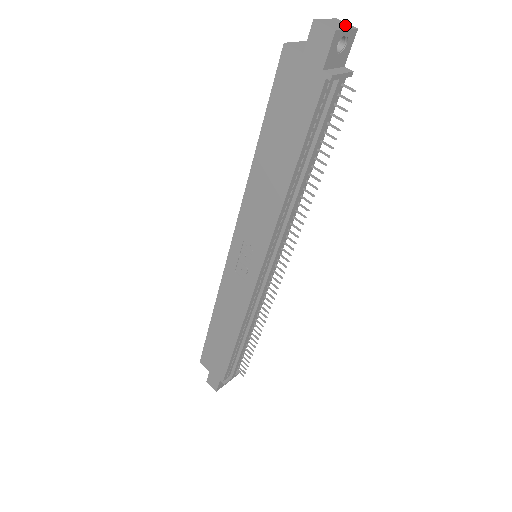
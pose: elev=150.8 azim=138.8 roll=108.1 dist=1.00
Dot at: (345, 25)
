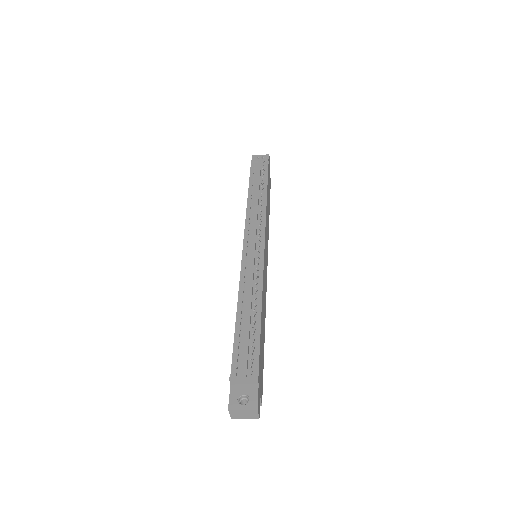
Dot at: occluded
